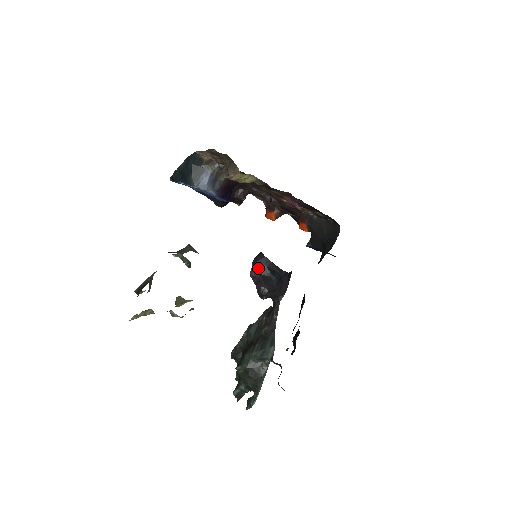
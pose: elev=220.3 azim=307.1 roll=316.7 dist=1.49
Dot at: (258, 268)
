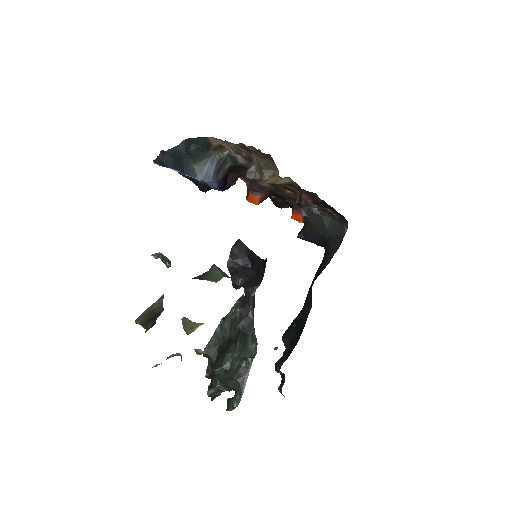
Dot at: (237, 258)
